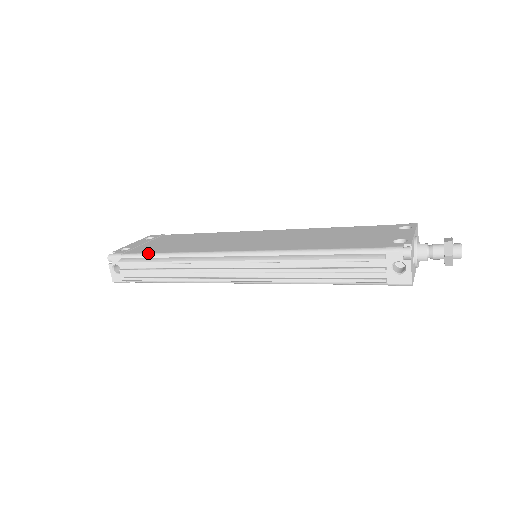
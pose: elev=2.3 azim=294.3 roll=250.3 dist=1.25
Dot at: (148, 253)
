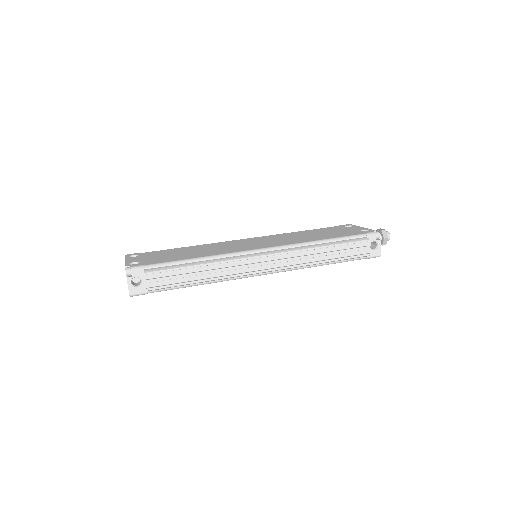
Dot at: (174, 261)
